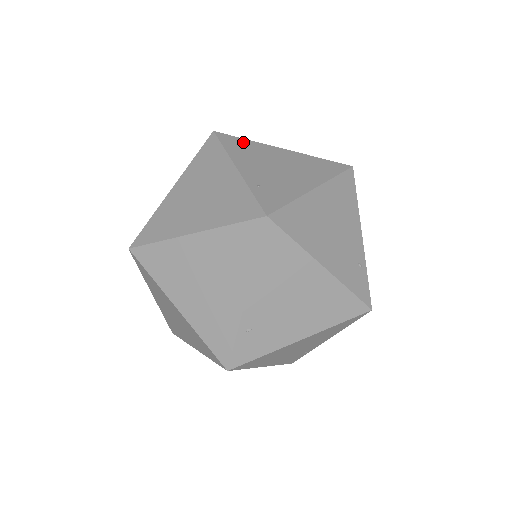
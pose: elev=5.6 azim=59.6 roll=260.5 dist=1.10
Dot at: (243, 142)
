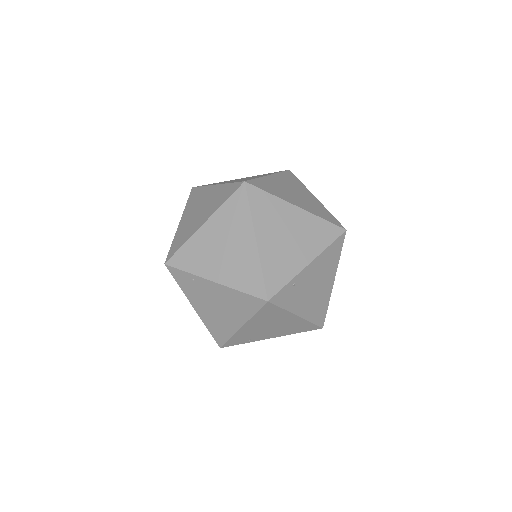
Dot at: occluded
